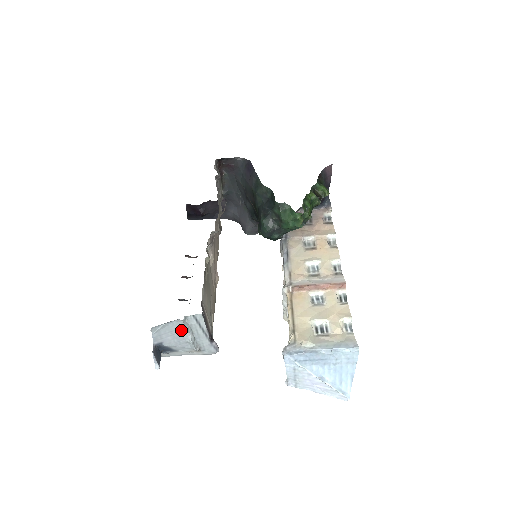
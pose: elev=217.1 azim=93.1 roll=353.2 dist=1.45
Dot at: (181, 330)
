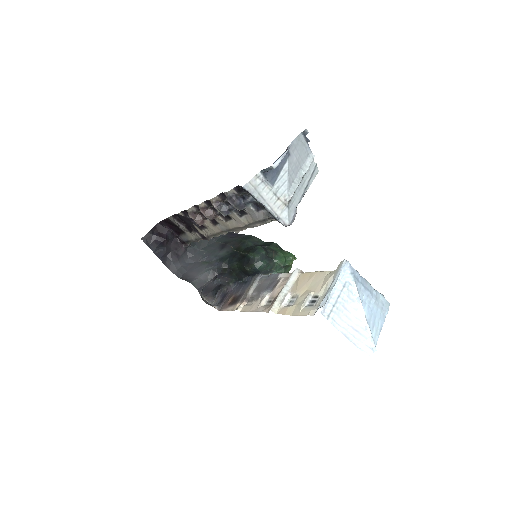
Dot at: (302, 165)
